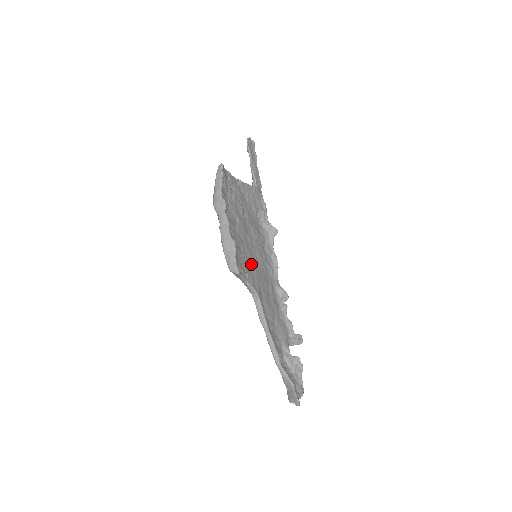
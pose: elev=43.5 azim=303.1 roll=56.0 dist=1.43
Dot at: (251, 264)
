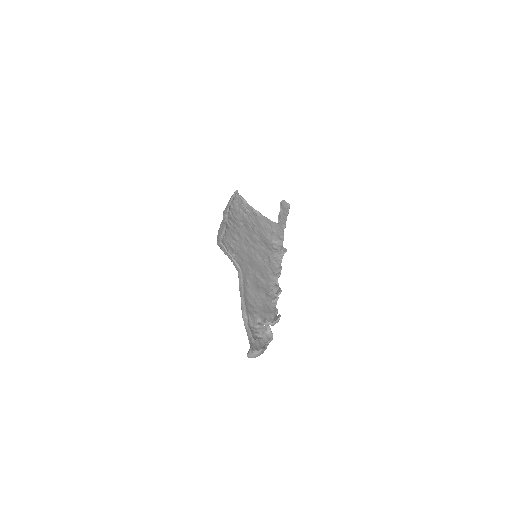
Dot at: (245, 254)
